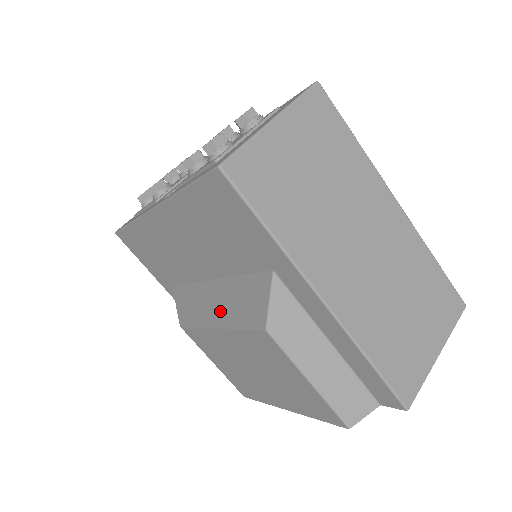
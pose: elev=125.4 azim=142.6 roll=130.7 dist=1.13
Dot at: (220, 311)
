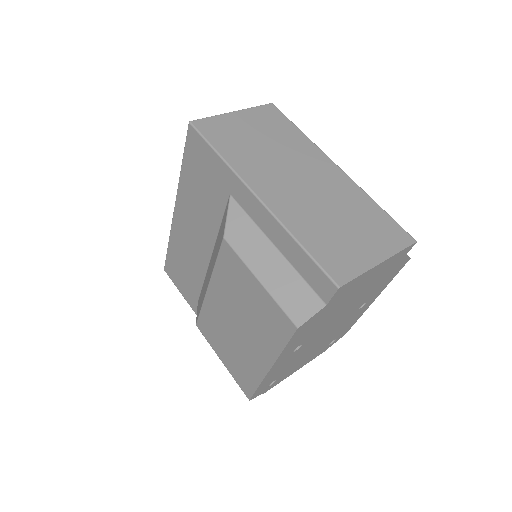
Dot at: (211, 269)
